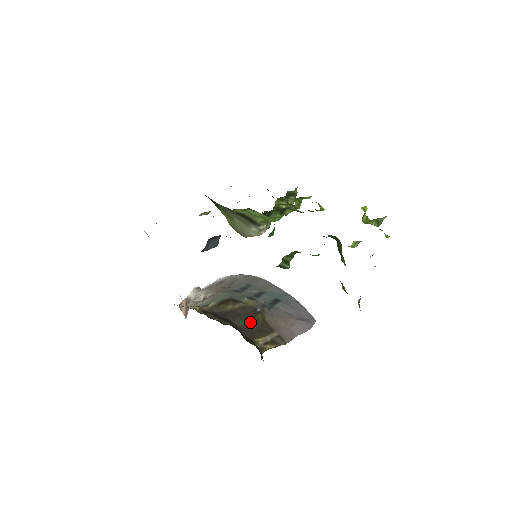
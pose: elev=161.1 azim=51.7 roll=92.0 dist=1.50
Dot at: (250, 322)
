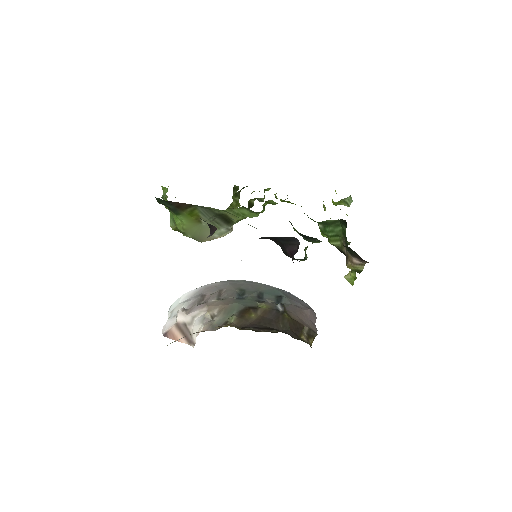
Dot at: (285, 324)
